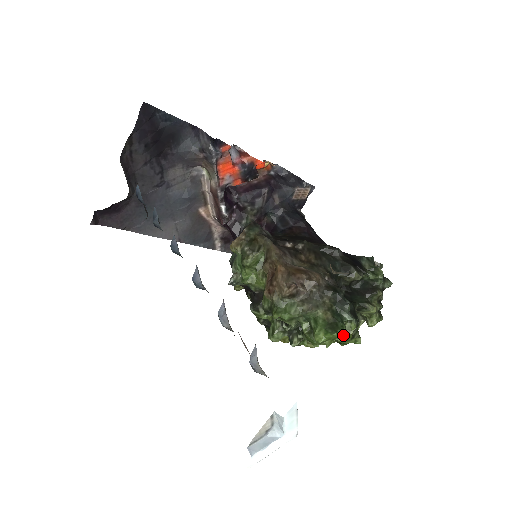
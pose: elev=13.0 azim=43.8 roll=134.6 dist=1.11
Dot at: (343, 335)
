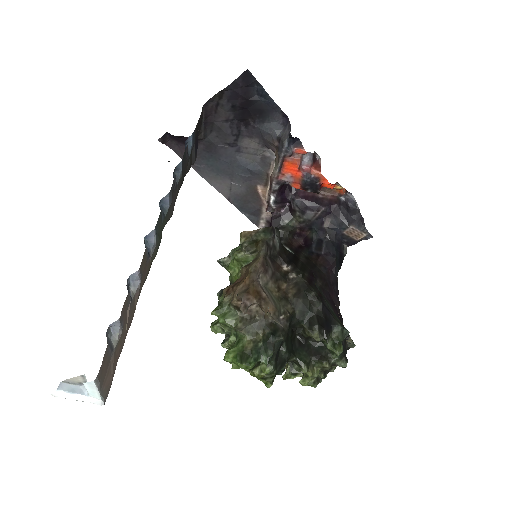
Dot at: (253, 370)
